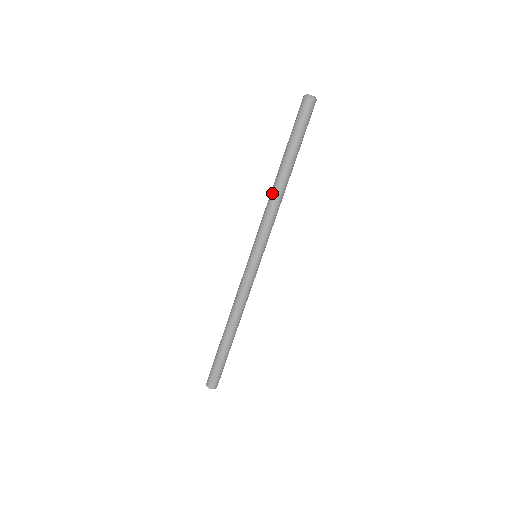
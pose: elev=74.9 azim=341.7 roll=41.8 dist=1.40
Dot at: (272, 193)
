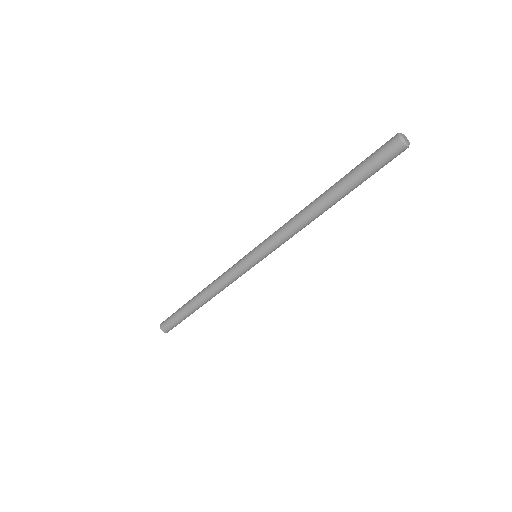
Dot at: (302, 213)
